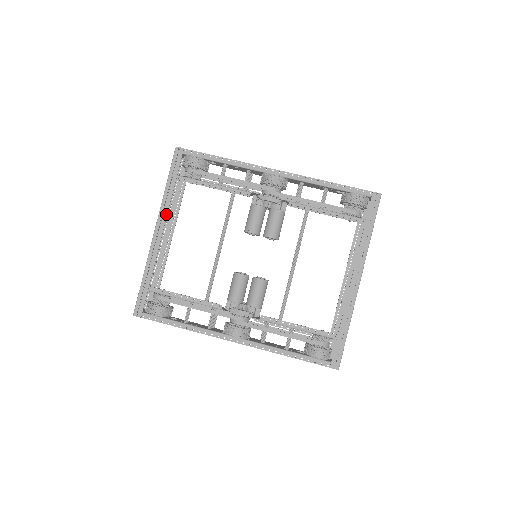
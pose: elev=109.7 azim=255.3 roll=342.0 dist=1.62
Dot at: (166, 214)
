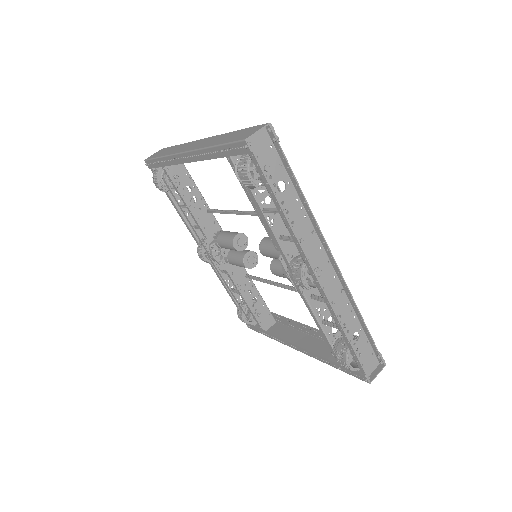
Dot at: (199, 159)
